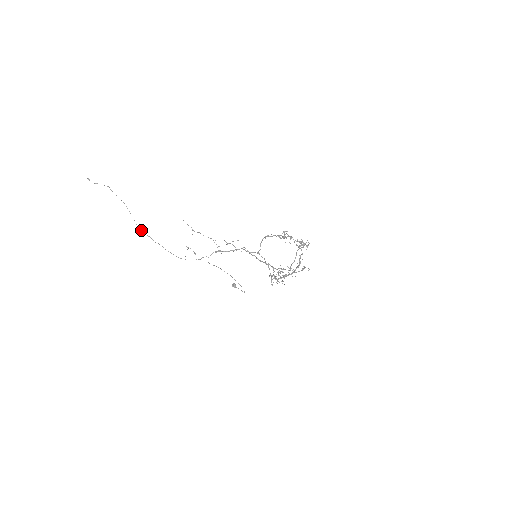
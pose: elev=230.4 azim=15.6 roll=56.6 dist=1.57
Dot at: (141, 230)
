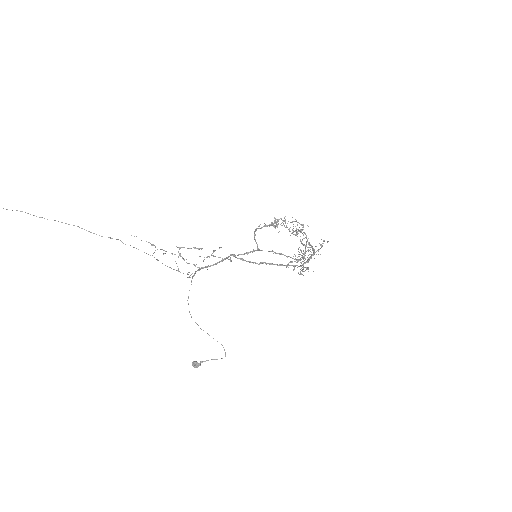
Dot at: (89, 231)
